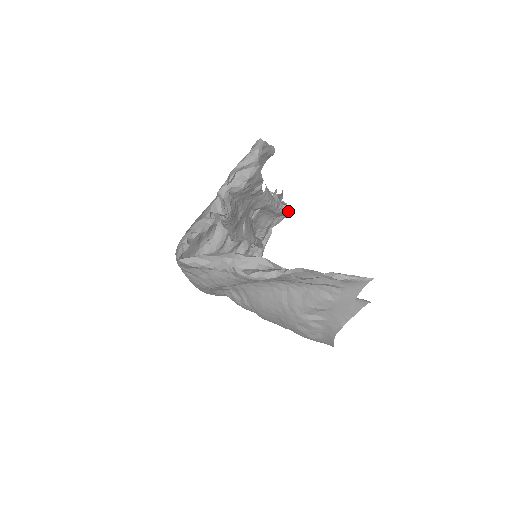
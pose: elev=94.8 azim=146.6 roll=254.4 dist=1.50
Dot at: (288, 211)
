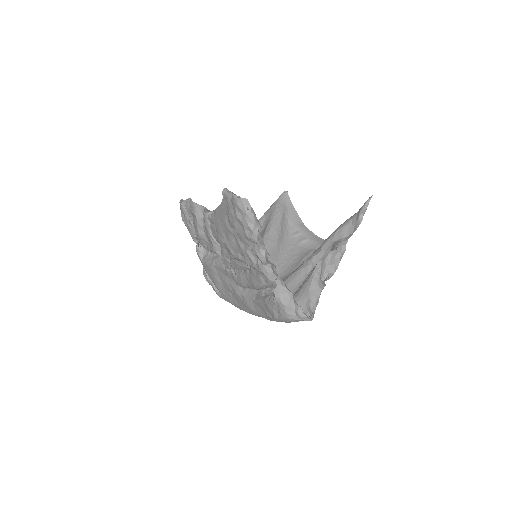
Dot at: occluded
